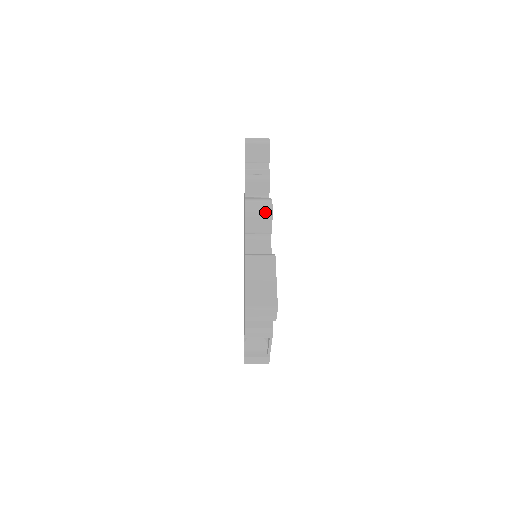
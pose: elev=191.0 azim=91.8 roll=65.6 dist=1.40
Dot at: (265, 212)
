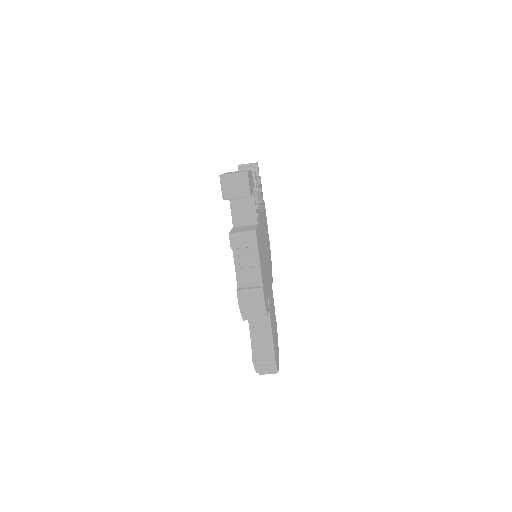
Dot at: occluded
